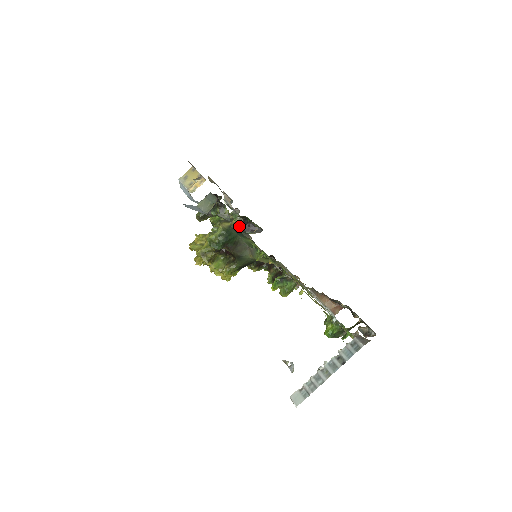
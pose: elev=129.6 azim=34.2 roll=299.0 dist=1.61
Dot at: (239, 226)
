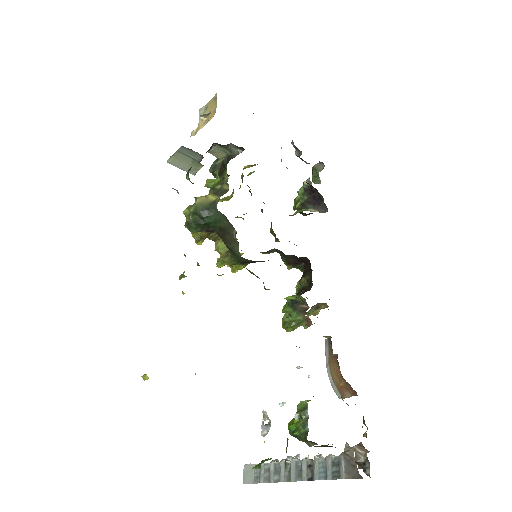
Dot at: occluded
